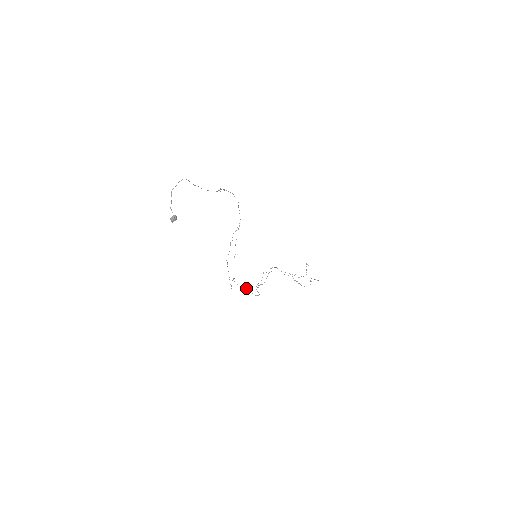
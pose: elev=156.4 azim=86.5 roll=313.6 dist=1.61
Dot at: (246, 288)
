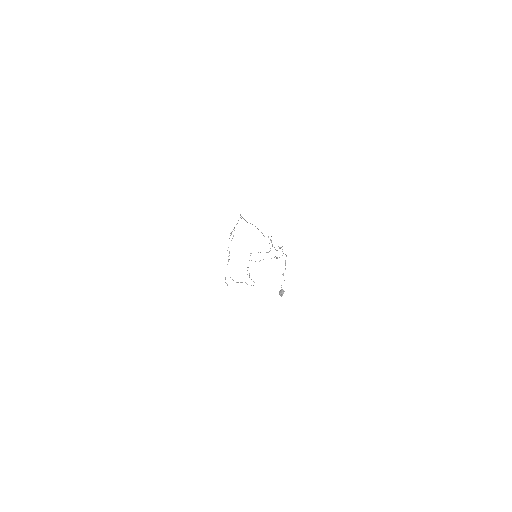
Dot at: (246, 283)
